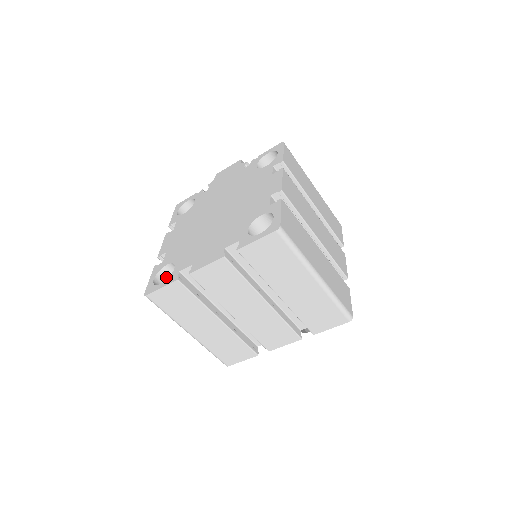
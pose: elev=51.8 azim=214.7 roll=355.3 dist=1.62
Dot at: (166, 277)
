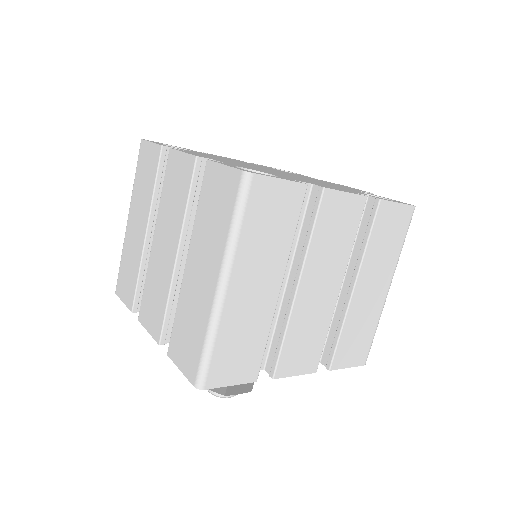
Dot at: occluded
